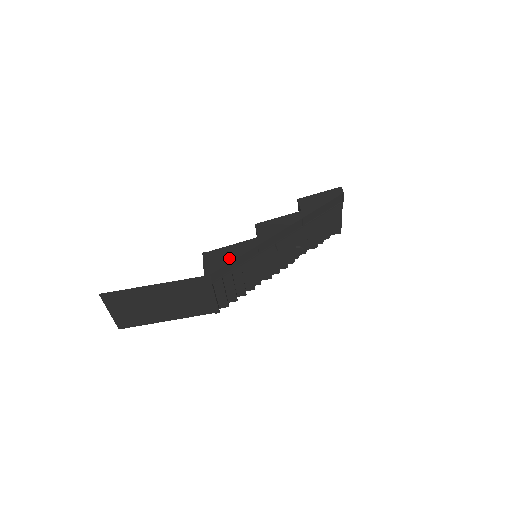
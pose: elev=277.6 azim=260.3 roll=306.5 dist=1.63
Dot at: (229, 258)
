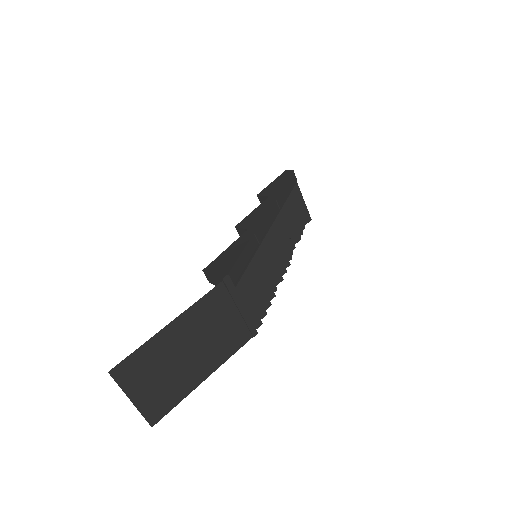
Dot at: (235, 255)
